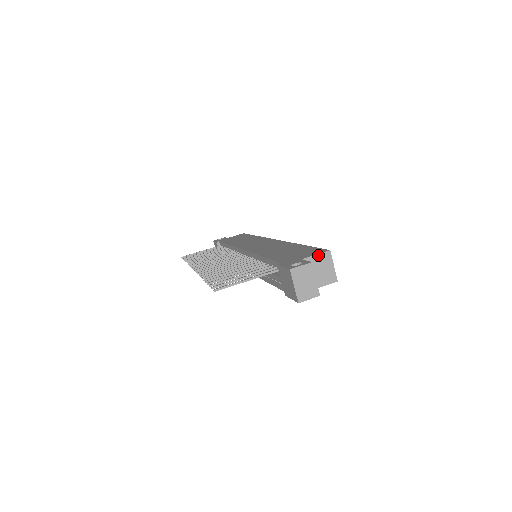
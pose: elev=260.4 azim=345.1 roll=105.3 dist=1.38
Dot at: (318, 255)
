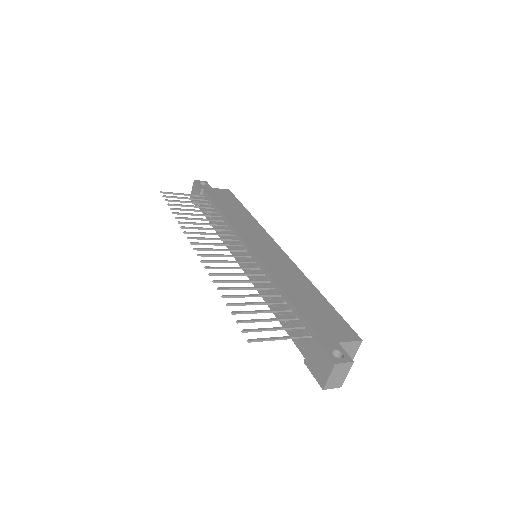
Dot at: (352, 342)
